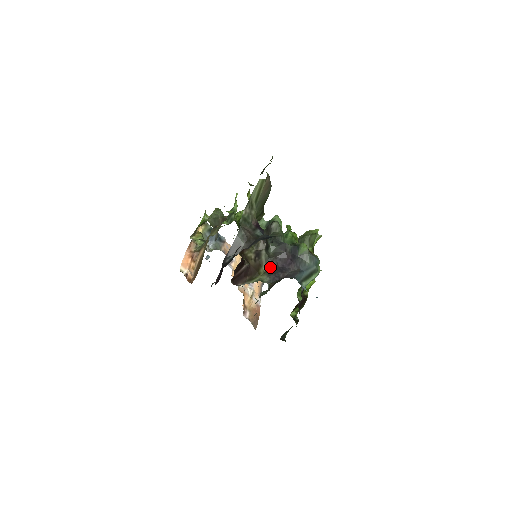
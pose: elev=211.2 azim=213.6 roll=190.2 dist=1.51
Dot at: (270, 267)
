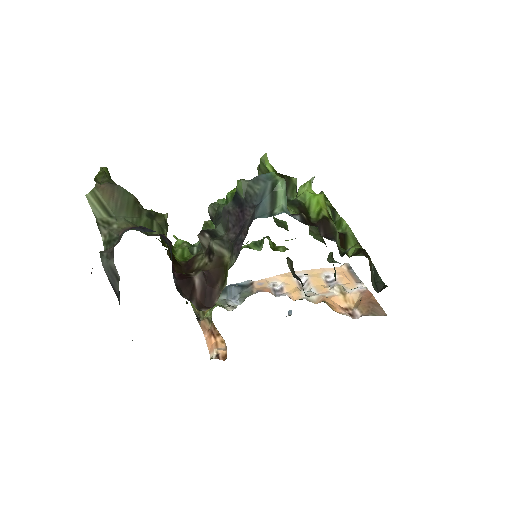
Dot at: (230, 246)
